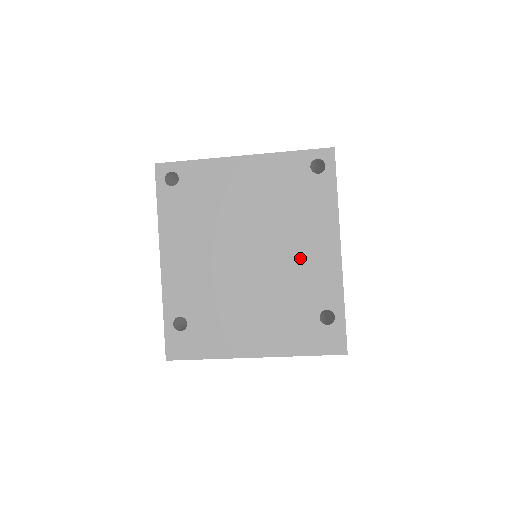
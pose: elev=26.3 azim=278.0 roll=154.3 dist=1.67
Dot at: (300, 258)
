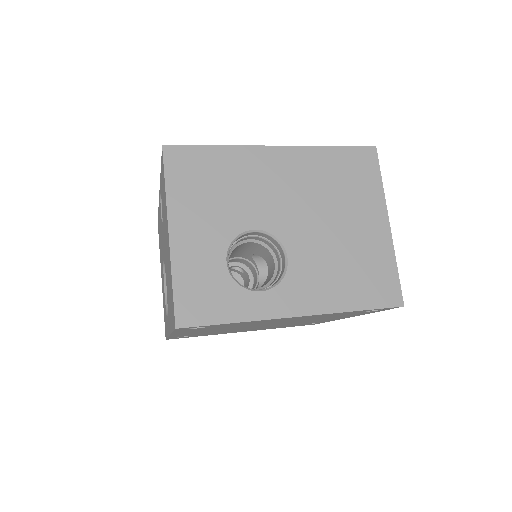
Dot at: occluded
